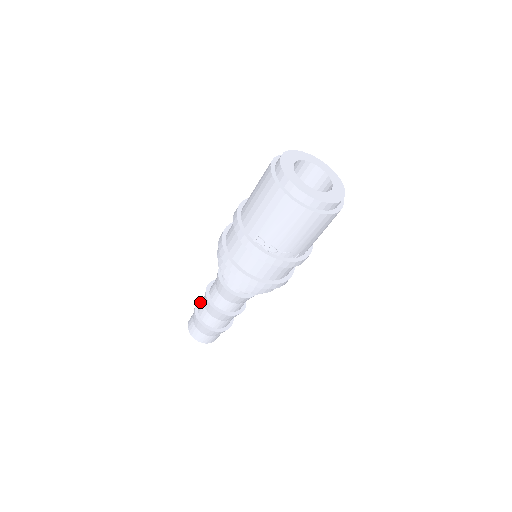
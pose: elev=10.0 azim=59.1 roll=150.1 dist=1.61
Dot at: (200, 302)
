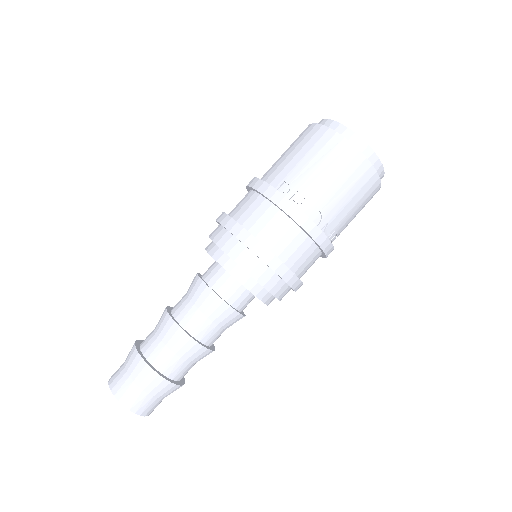
Dot at: occluded
